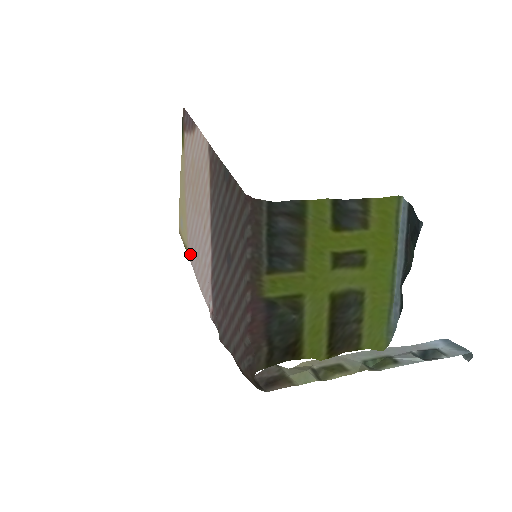
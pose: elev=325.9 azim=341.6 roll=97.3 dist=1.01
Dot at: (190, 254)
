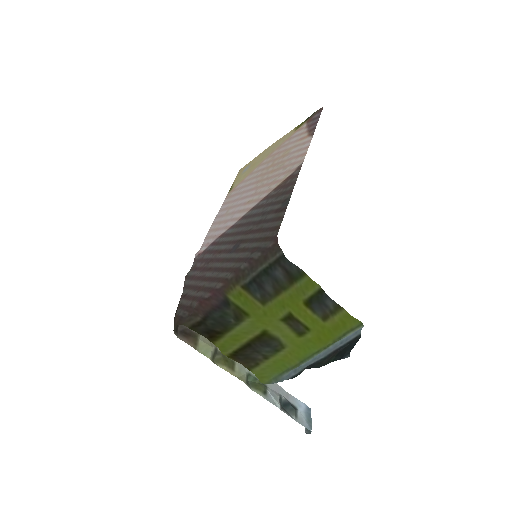
Dot at: (228, 197)
